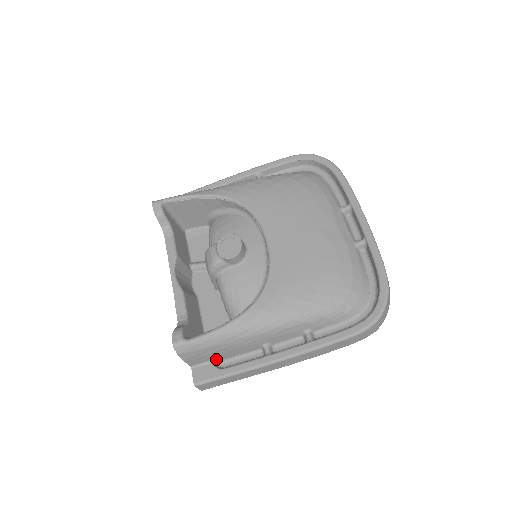
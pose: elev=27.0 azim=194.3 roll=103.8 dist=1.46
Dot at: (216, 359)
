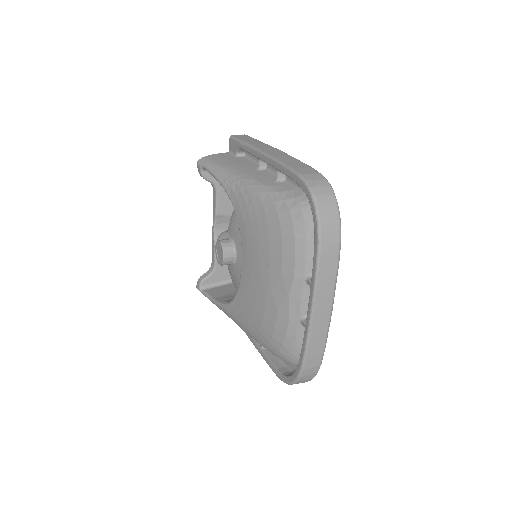
Dot at: occluded
